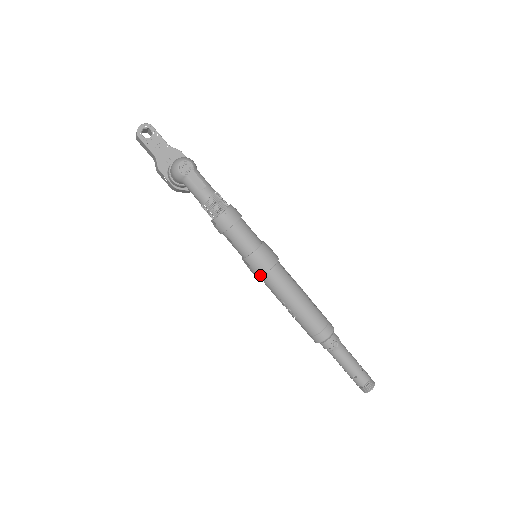
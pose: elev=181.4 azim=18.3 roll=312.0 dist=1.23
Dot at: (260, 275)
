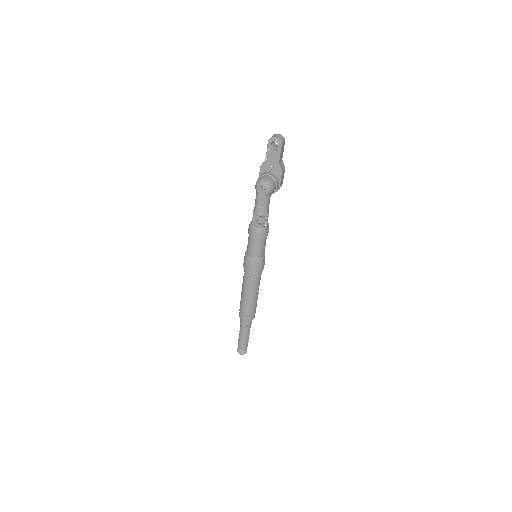
Dot at: (243, 266)
